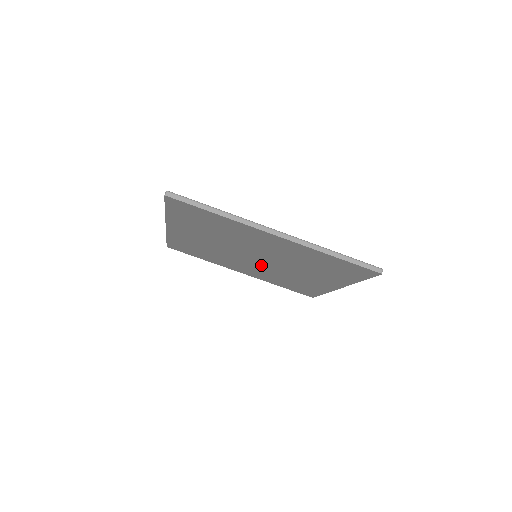
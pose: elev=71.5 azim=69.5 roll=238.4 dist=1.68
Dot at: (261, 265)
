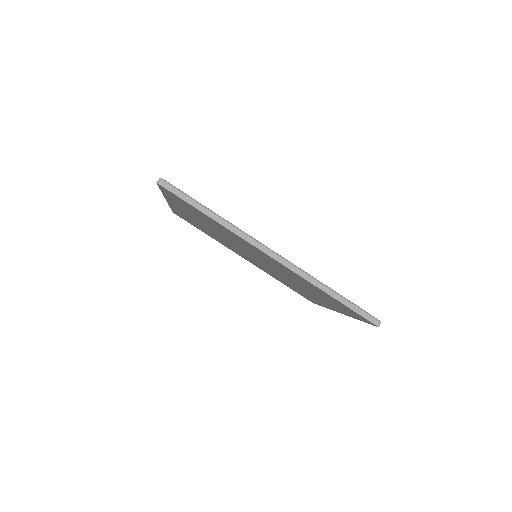
Dot at: (261, 264)
